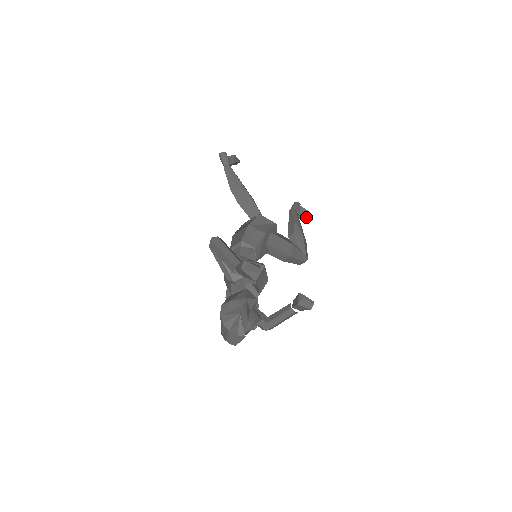
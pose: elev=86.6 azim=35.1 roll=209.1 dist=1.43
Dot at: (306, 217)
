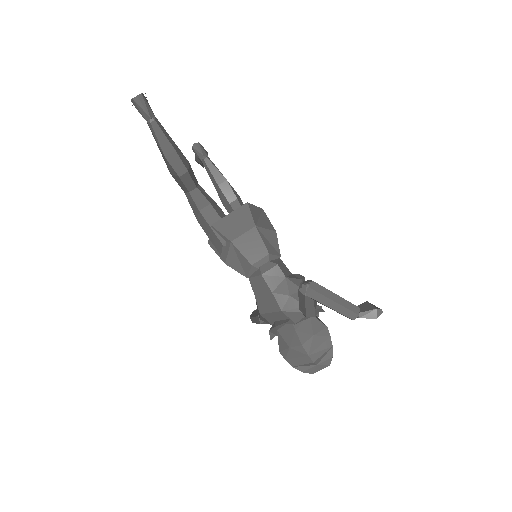
Dot at: occluded
